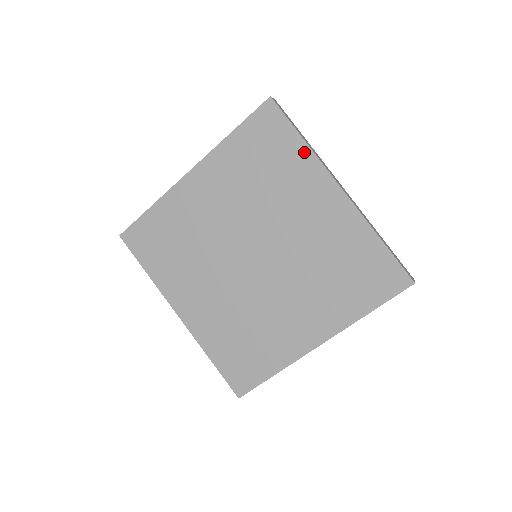
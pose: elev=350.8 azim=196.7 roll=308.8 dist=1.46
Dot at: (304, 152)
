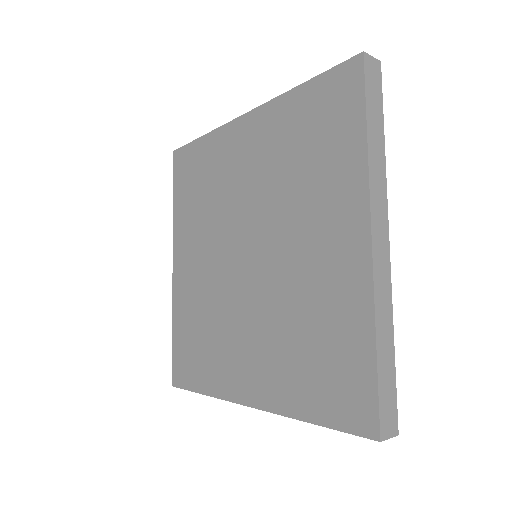
Dot at: (209, 140)
